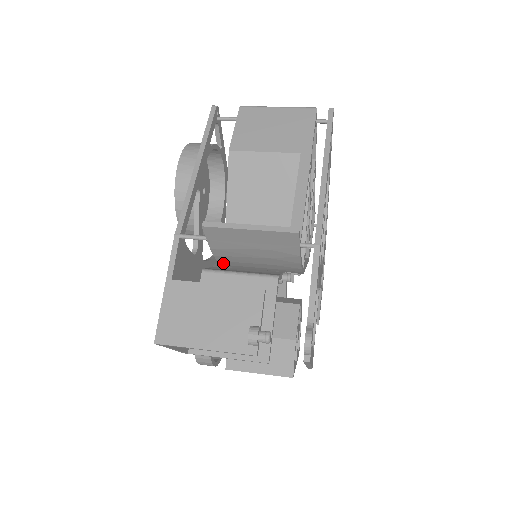
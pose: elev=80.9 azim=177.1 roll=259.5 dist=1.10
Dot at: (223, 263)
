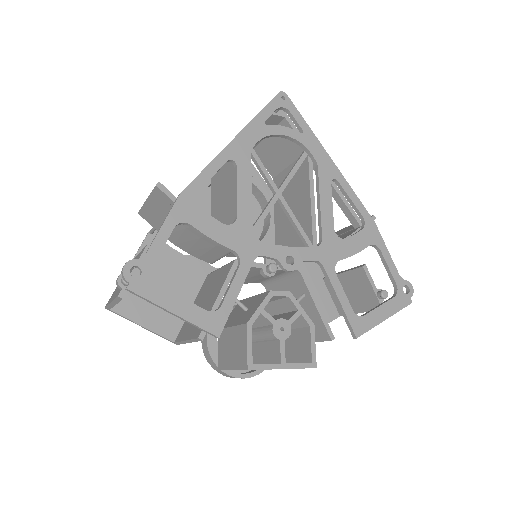
Dot at: (194, 255)
